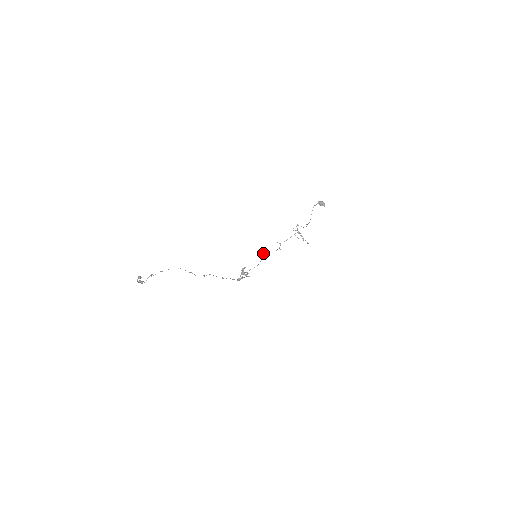
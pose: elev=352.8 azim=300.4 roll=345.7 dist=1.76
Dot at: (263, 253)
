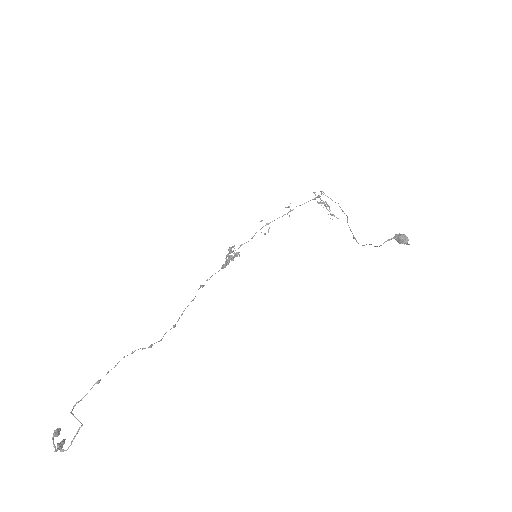
Dot at: (261, 221)
